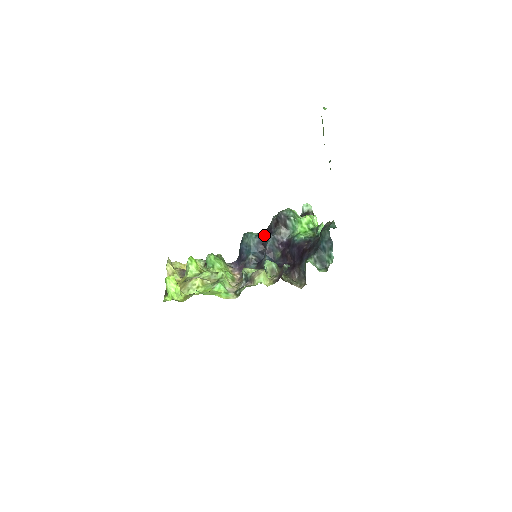
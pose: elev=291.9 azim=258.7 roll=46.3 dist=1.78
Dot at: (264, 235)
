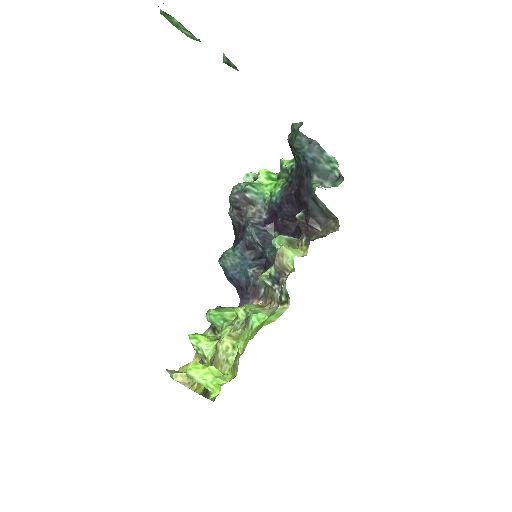
Dot at: (239, 240)
